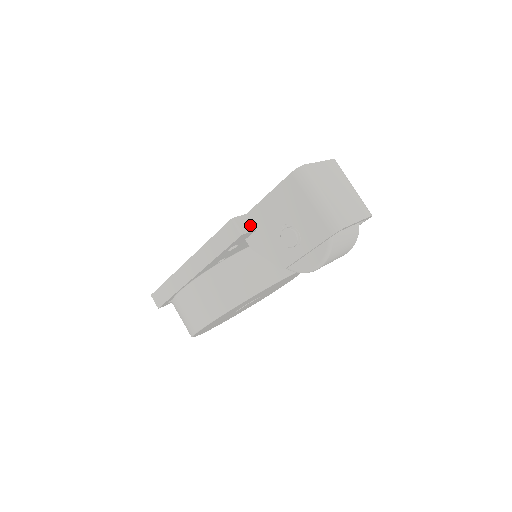
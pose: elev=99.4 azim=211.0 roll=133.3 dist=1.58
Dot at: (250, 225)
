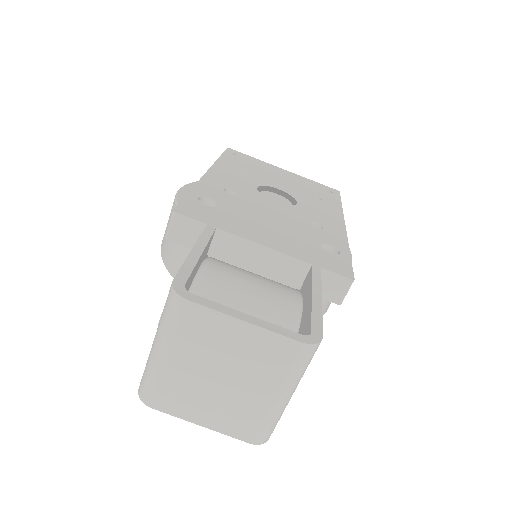
Dot at: (194, 239)
